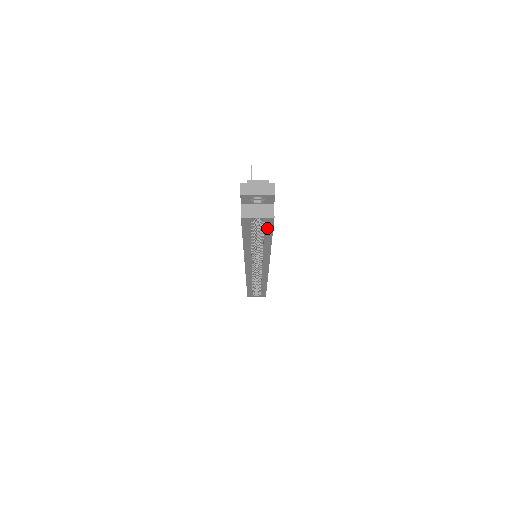
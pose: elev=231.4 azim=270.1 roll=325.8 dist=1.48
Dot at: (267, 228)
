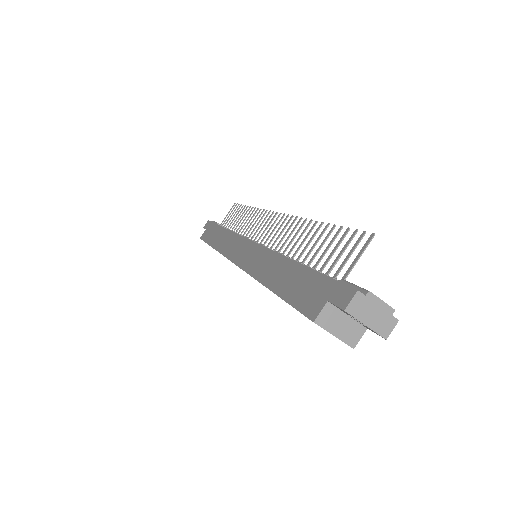
Dot at: occluded
